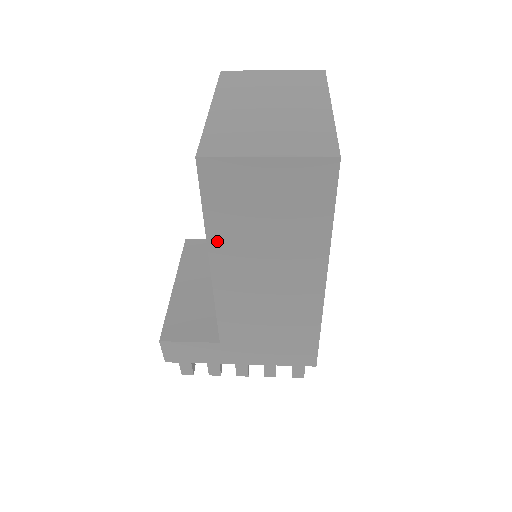
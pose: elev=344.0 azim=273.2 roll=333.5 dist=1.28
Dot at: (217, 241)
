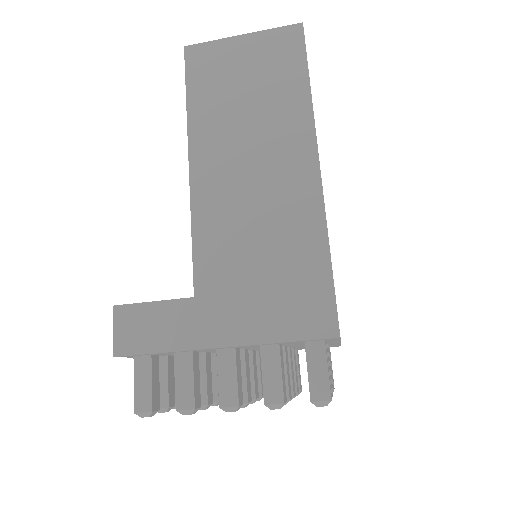
Dot at: (198, 126)
